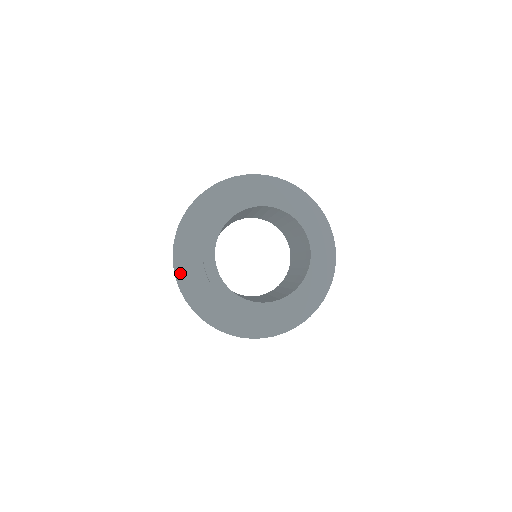
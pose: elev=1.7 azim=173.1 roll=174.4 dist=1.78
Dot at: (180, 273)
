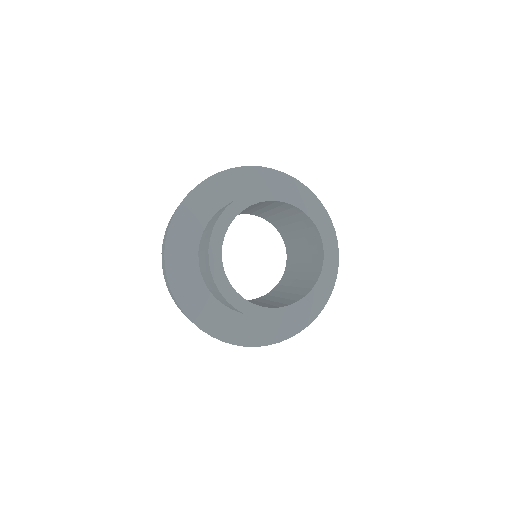
Dot at: (217, 333)
